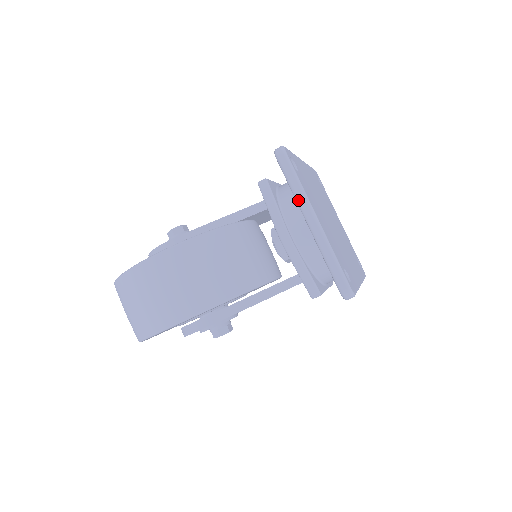
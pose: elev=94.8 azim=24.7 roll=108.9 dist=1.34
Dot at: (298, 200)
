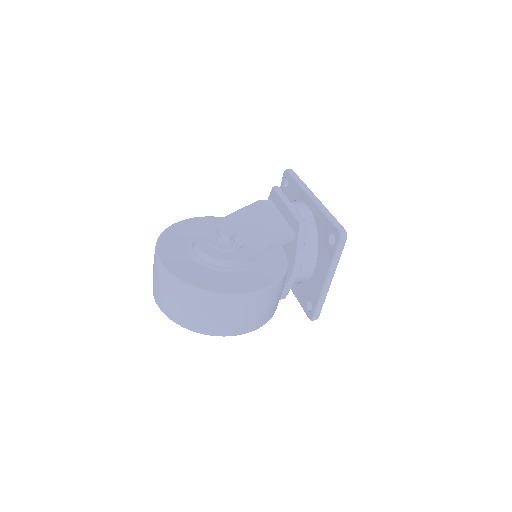
Dot at: (332, 268)
